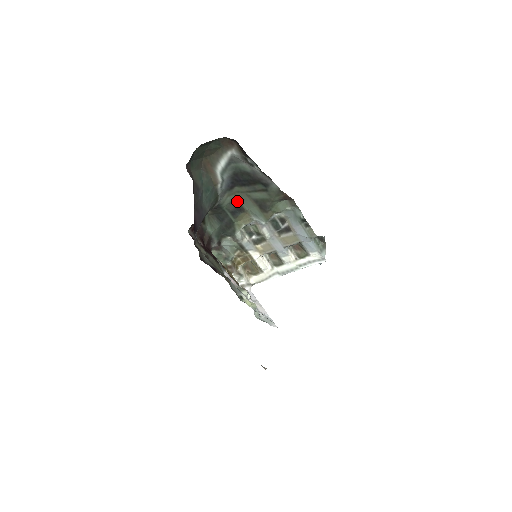
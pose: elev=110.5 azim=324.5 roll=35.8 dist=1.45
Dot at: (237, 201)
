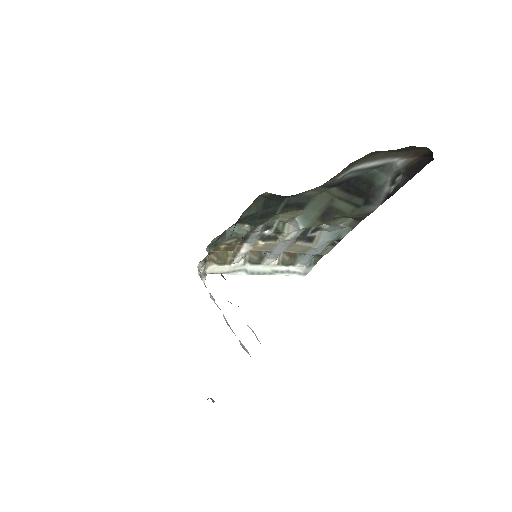
Dot at: (310, 197)
